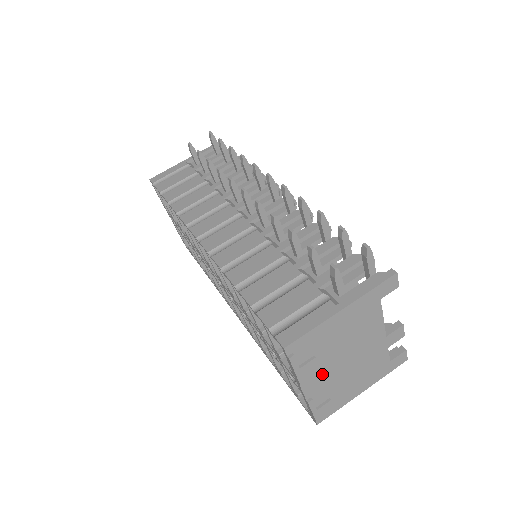
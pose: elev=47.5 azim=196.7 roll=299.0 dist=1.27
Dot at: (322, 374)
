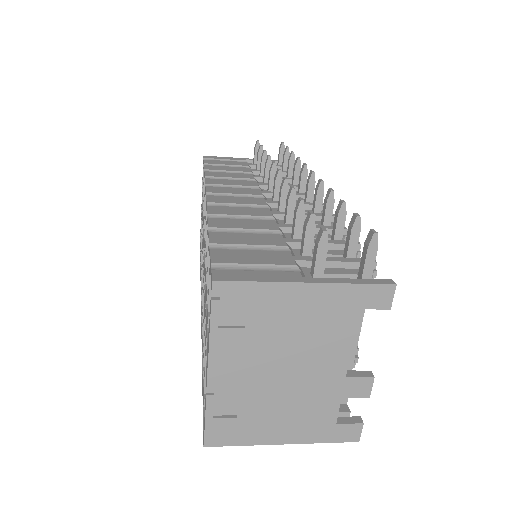
Dot at: (243, 366)
